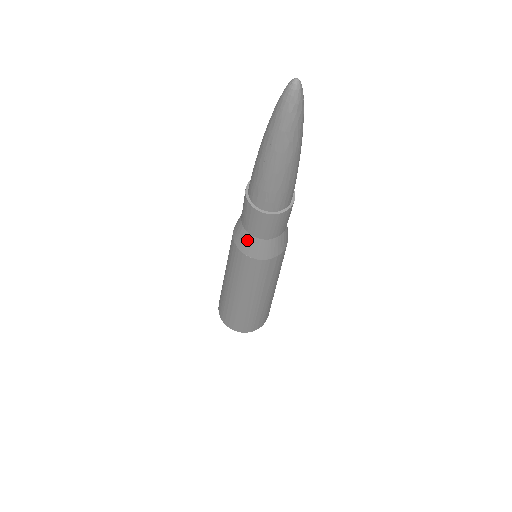
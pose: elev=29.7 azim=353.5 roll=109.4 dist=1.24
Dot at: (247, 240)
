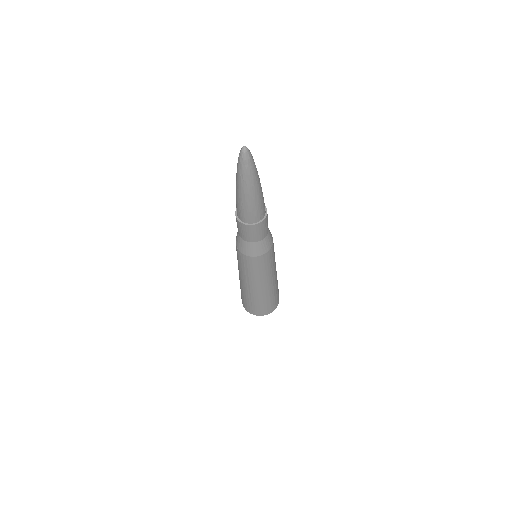
Dot at: (238, 239)
